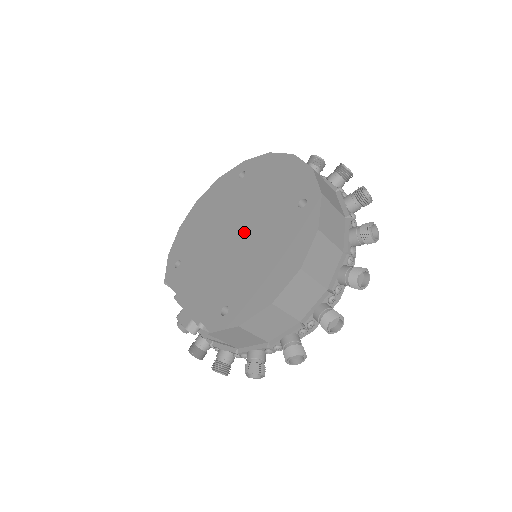
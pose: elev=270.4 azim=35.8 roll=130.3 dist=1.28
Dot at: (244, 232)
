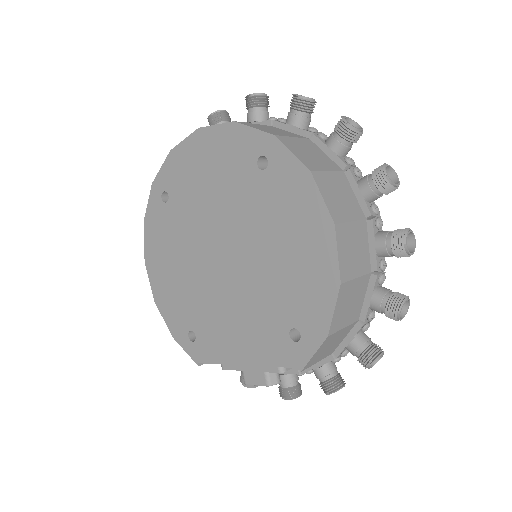
Dot at: (230, 246)
